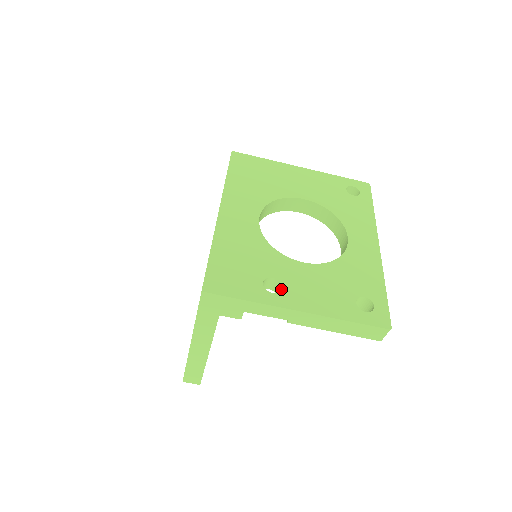
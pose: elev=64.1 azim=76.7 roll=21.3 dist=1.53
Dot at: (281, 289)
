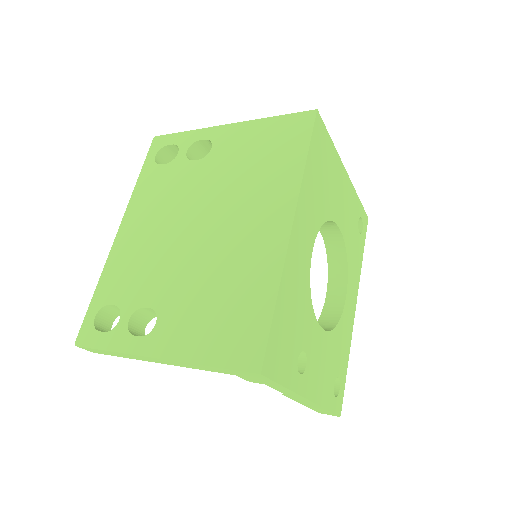
Dot at: (306, 369)
